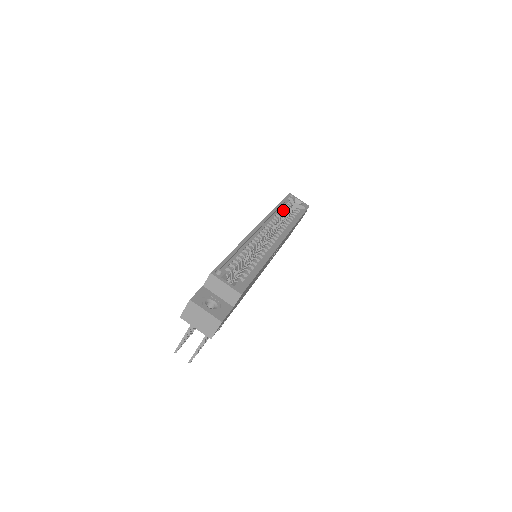
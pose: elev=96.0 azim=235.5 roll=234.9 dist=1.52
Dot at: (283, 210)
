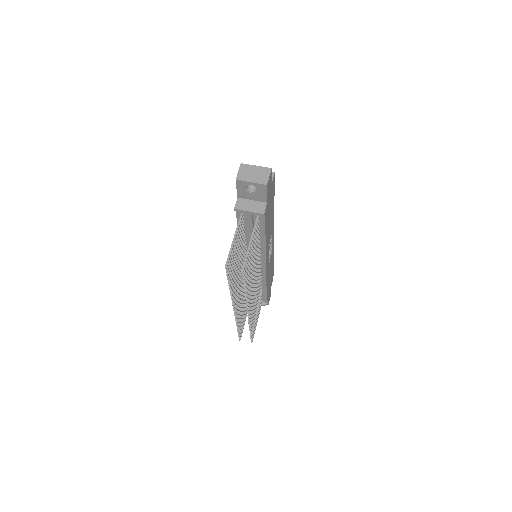
Dot at: occluded
